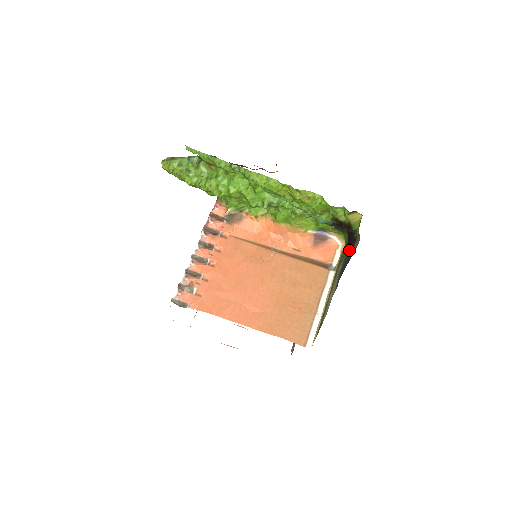
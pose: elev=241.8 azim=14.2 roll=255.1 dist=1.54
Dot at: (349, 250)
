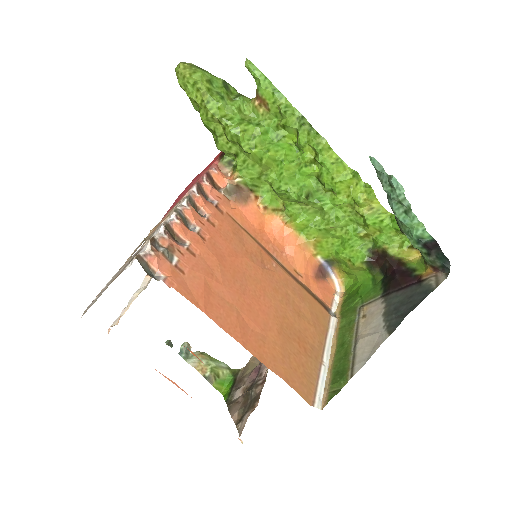
Dot at: (401, 289)
